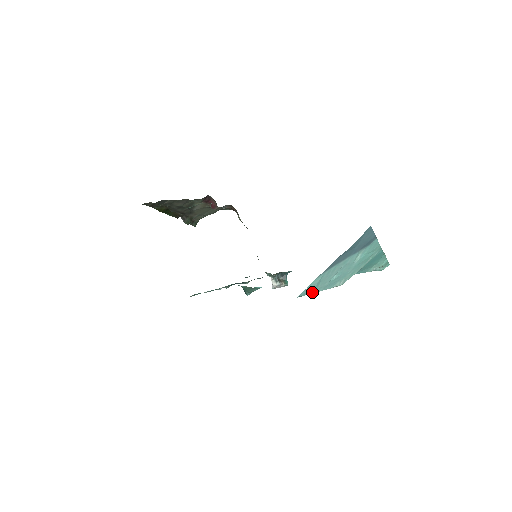
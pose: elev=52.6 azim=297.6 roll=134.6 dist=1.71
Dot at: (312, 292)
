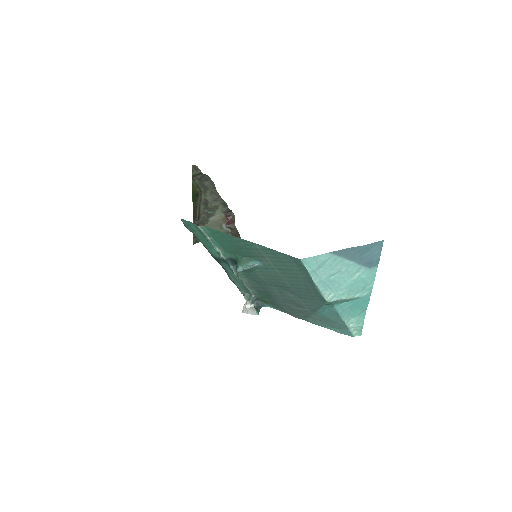
Dot at: (311, 272)
